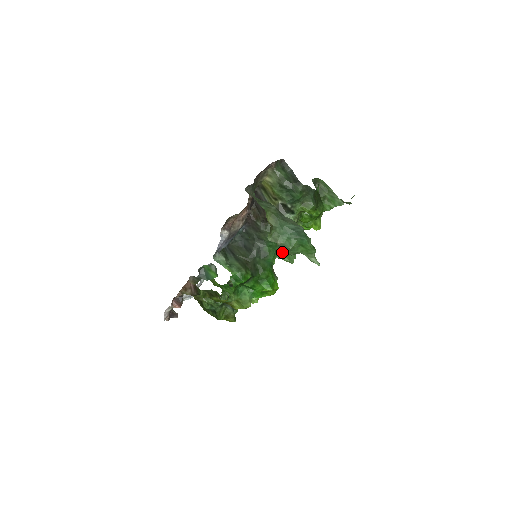
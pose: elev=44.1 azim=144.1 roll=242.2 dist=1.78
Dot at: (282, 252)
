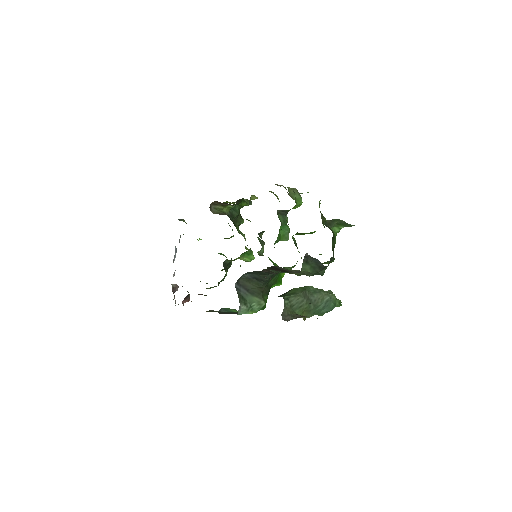
Dot at: (279, 239)
